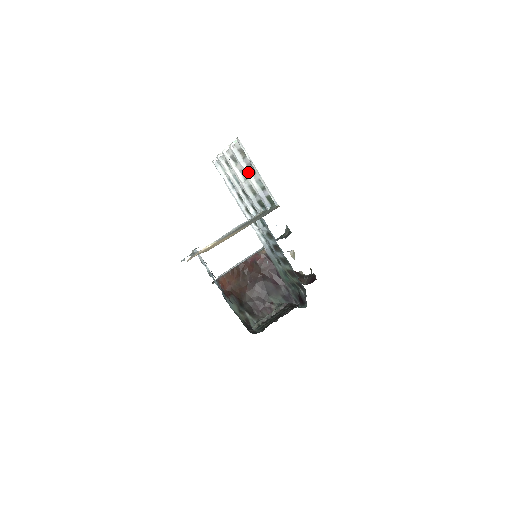
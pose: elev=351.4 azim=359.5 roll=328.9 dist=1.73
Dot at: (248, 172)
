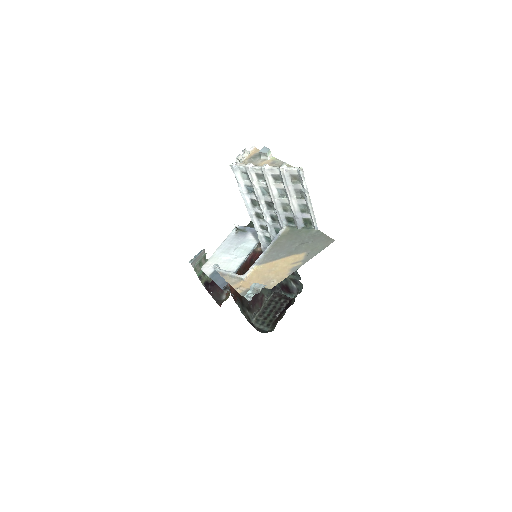
Dot at: (293, 195)
